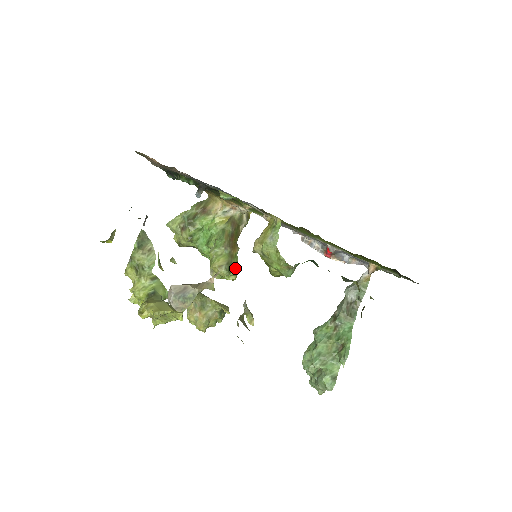
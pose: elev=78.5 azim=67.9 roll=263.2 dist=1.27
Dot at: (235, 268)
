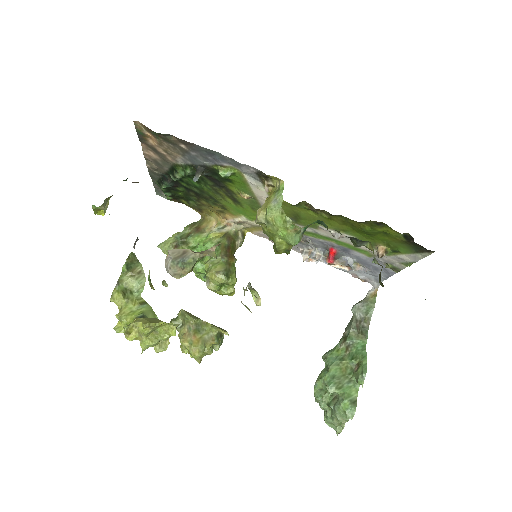
Dot at: (233, 275)
